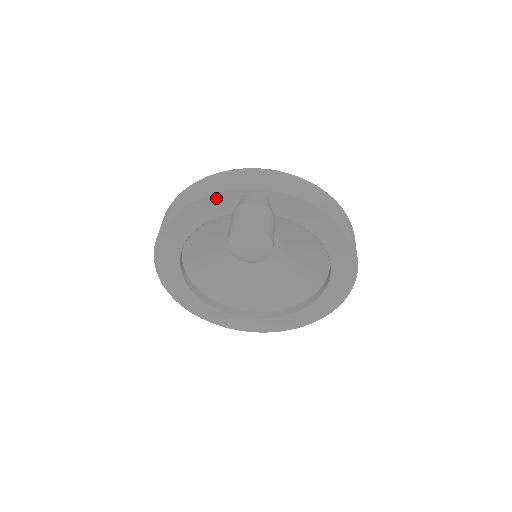
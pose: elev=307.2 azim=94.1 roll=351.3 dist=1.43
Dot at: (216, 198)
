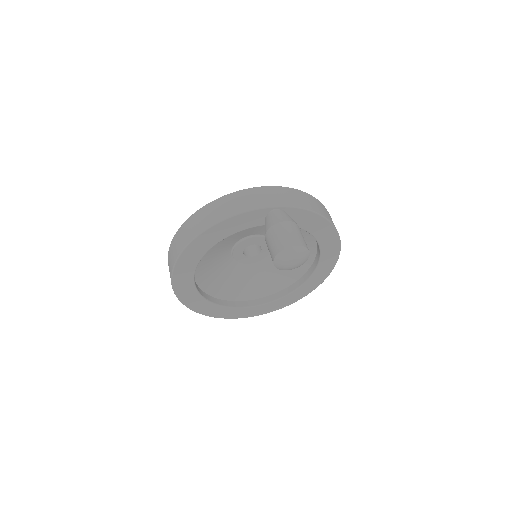
Dot at: (242, 217)
